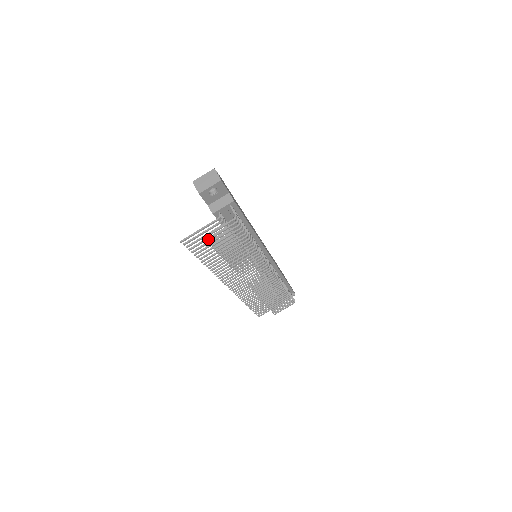
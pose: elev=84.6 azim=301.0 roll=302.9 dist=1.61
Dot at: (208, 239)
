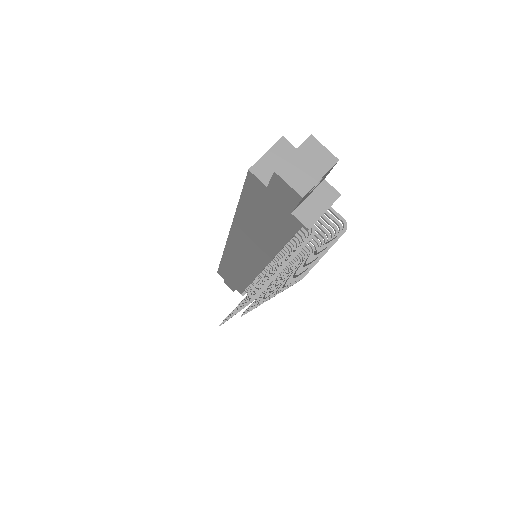
Dot at: (299, 279)
